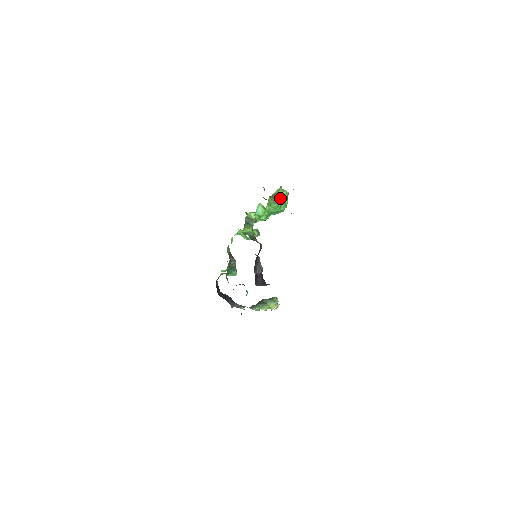
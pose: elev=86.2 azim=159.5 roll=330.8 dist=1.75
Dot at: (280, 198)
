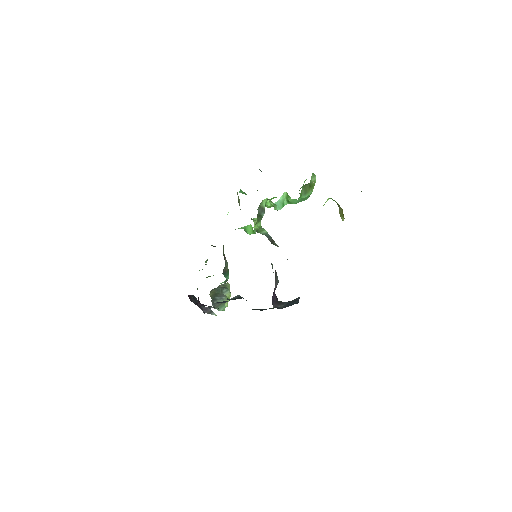
Dot at: (310, 186)
